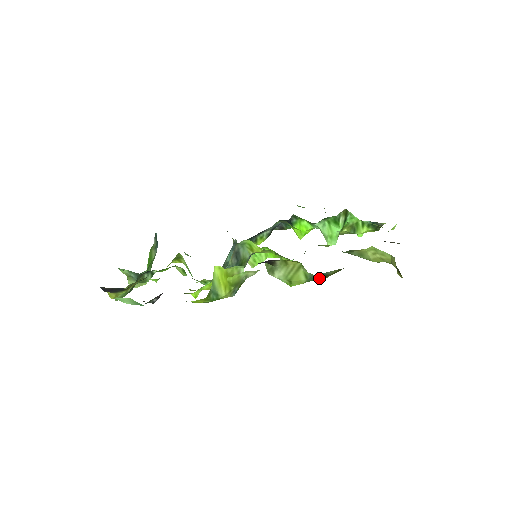
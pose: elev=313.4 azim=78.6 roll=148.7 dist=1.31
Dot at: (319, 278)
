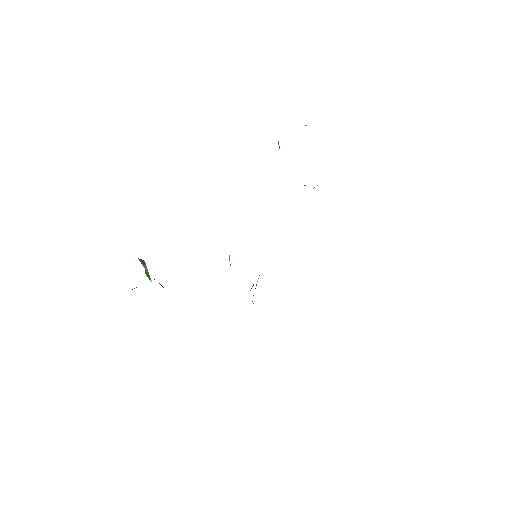
Dot at: occluded
